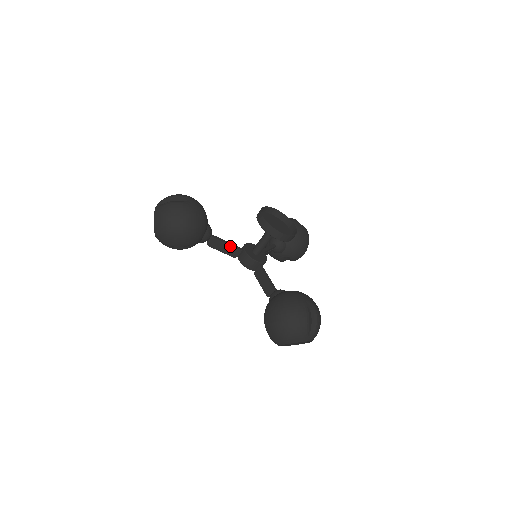
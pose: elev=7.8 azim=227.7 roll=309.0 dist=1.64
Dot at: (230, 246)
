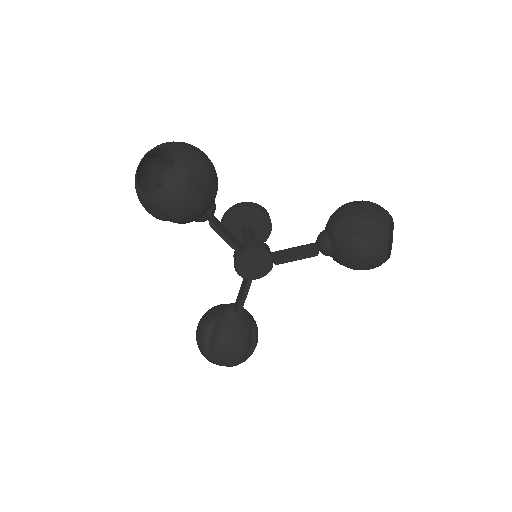
Dot at: (232, 235)
